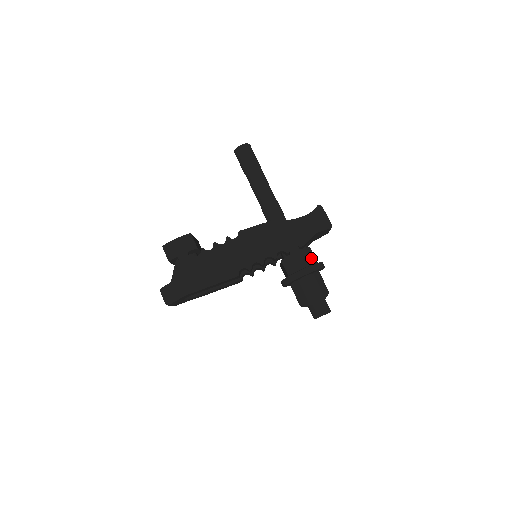
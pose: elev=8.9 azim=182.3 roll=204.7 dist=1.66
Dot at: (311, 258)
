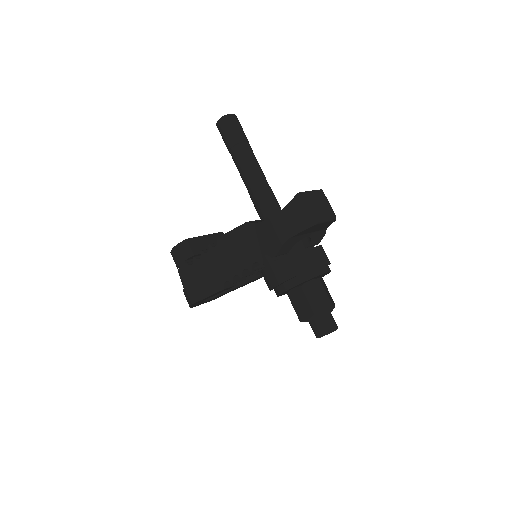
Dot at: (287, 271)
